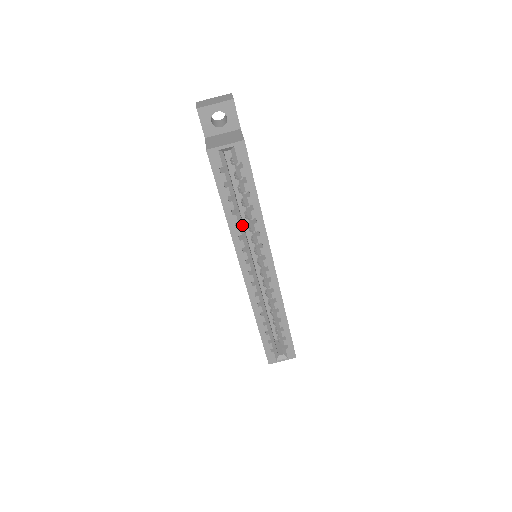
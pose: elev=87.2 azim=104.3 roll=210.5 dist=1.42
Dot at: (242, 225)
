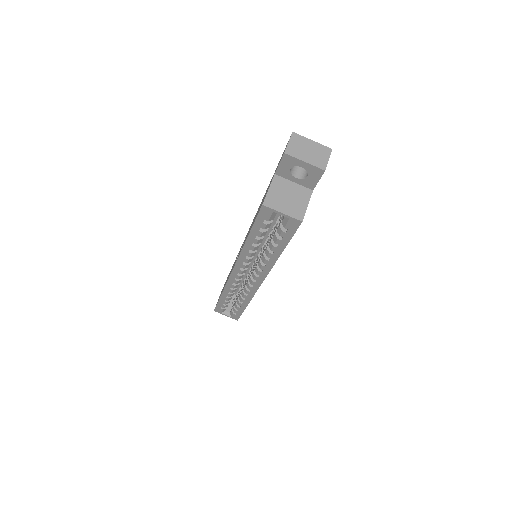
Dot at: occluded
